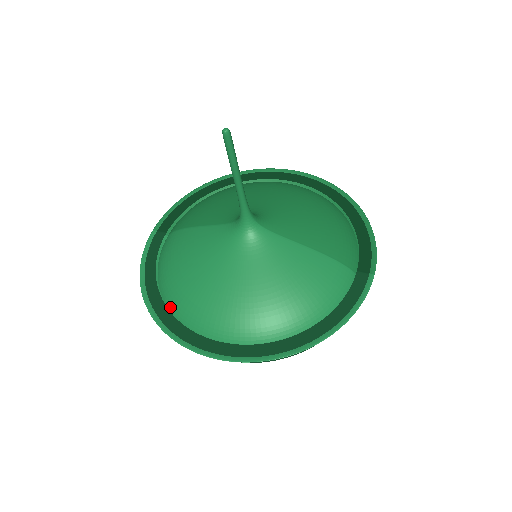
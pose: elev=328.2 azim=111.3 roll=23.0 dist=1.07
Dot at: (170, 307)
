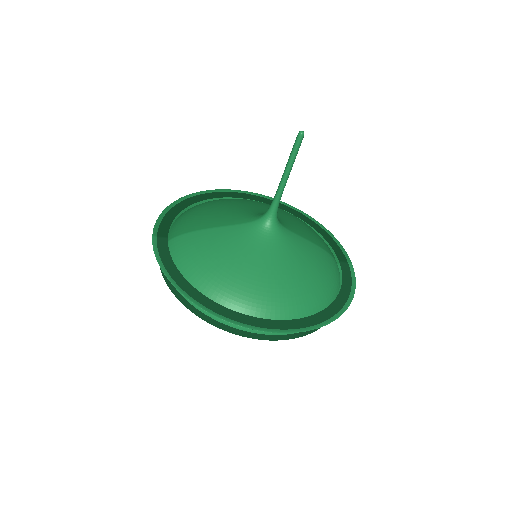
Dot at: (211, 299)
